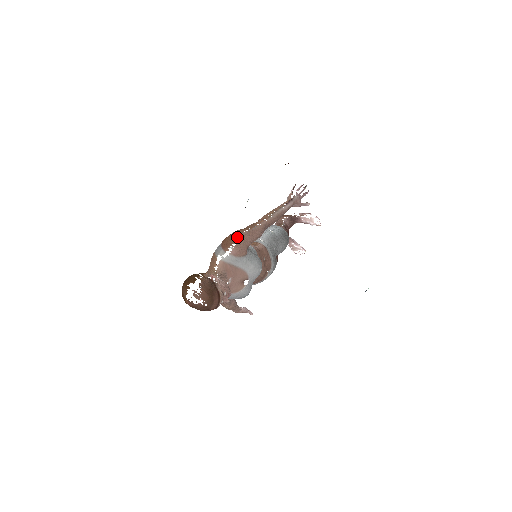
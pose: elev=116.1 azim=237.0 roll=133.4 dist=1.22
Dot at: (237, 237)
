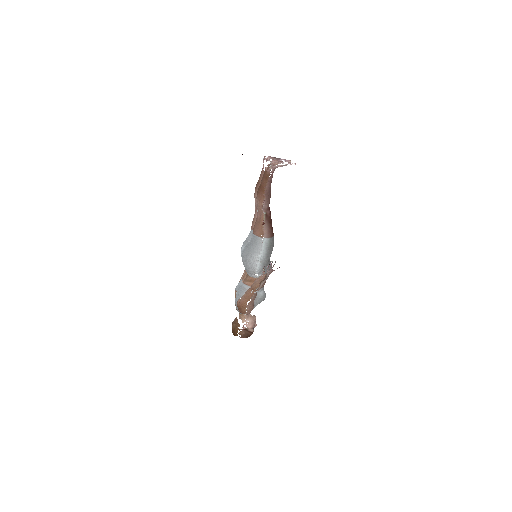
Dot at: (245, 309)
